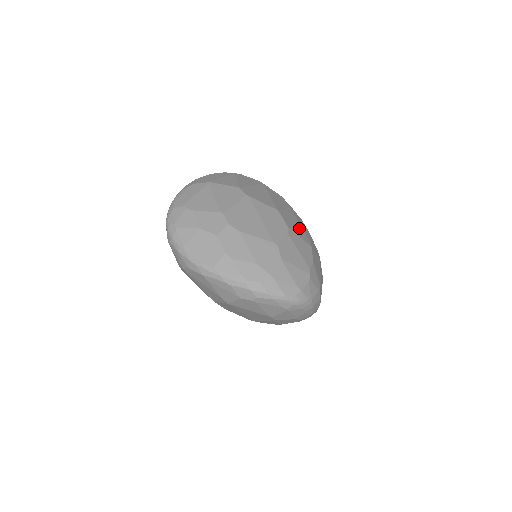
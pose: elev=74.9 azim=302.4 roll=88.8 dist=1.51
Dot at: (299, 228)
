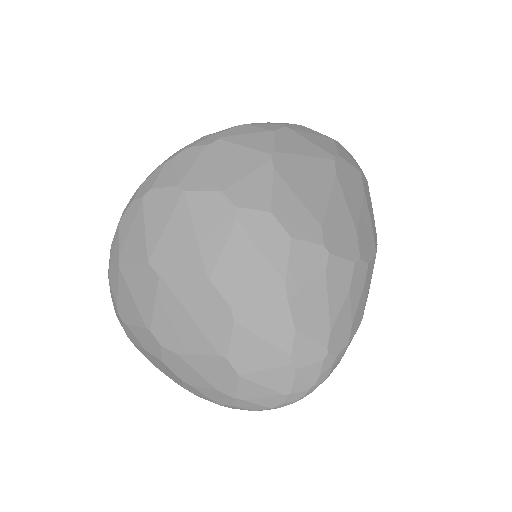
Dot at: (258, 271)
